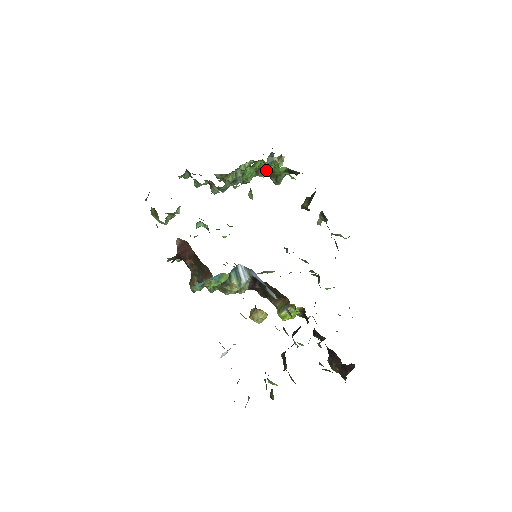
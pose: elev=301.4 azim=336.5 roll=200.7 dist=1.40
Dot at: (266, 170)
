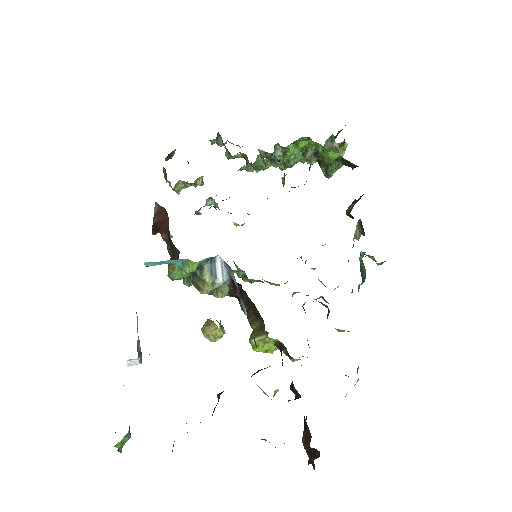
Dot at: (314, 154)
